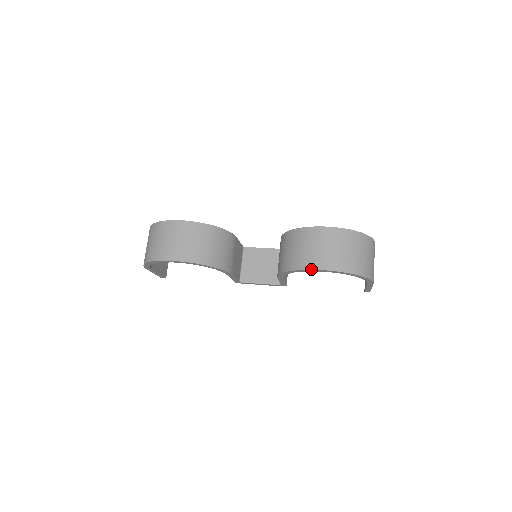
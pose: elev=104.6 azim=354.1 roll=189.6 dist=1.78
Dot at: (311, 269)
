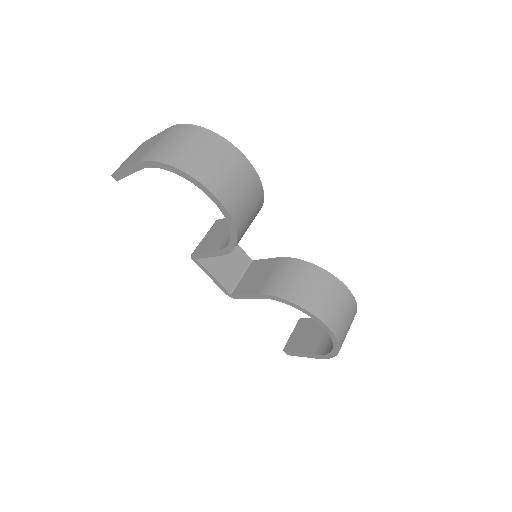
Dot at: (323, 321)
